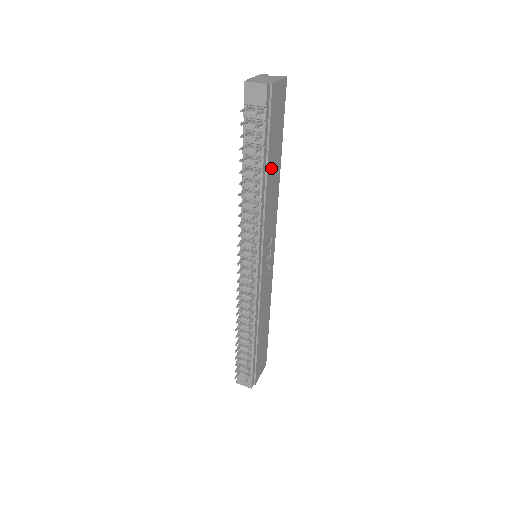
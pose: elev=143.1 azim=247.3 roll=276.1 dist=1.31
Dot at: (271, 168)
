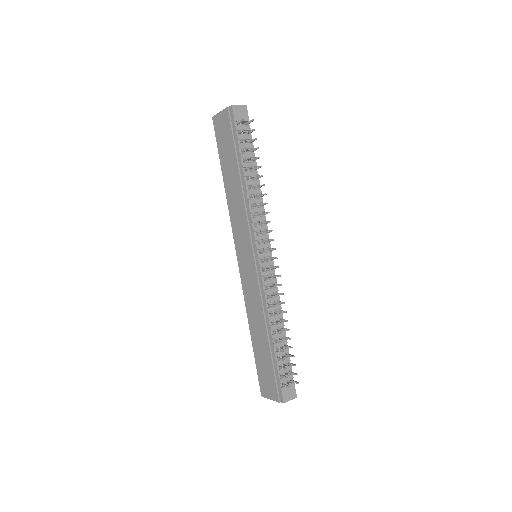
Dot at: occluded
